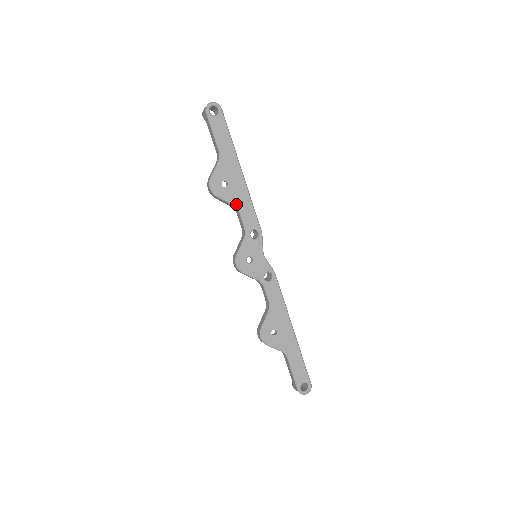
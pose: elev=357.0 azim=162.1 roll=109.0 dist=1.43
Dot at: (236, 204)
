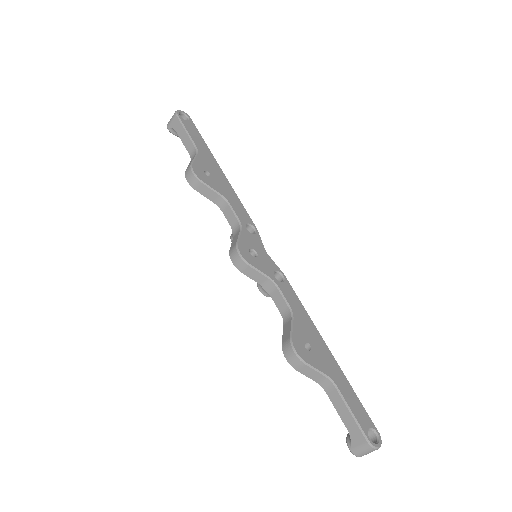
Dot at: (223, 195)
